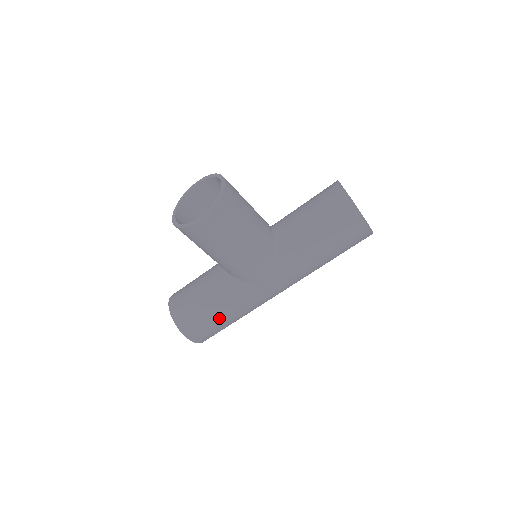
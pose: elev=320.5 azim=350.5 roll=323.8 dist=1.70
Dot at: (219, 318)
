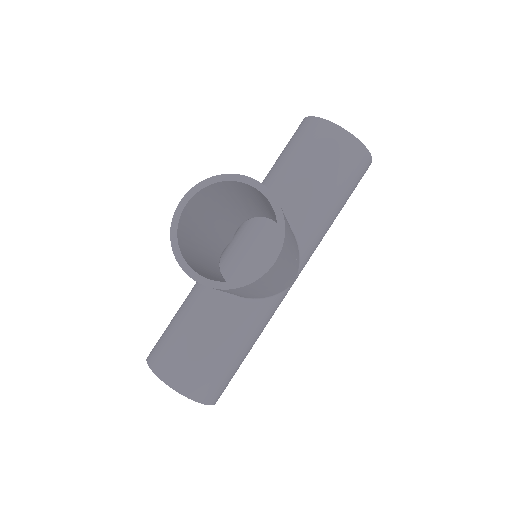
Dot at: (245, 355)
